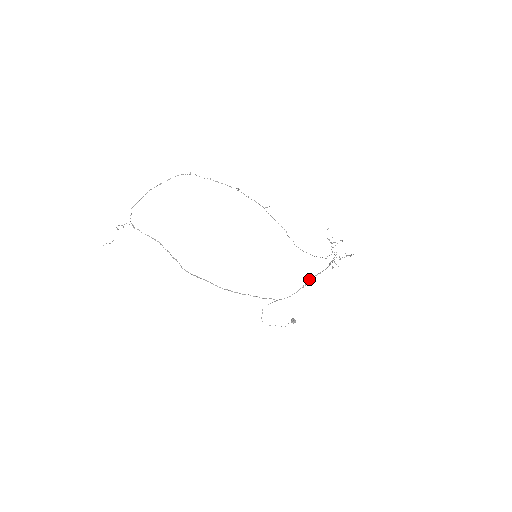
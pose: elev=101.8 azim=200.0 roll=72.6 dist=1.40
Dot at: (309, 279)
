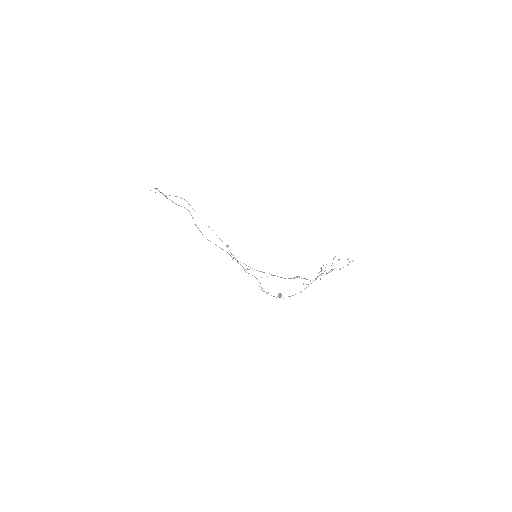
Dot at: (299, 277)
